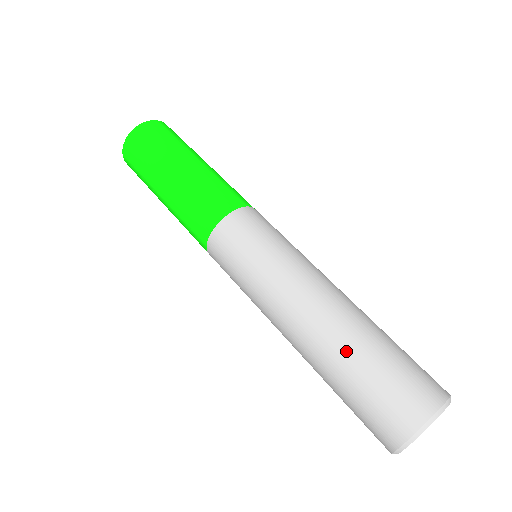
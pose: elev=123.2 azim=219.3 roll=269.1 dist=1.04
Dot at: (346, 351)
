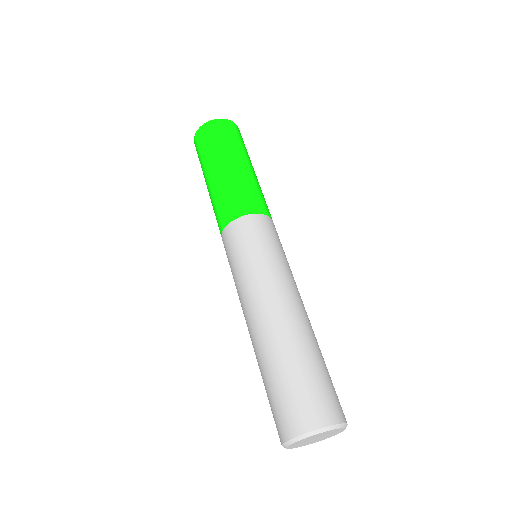
Dot at: (281, 353)
